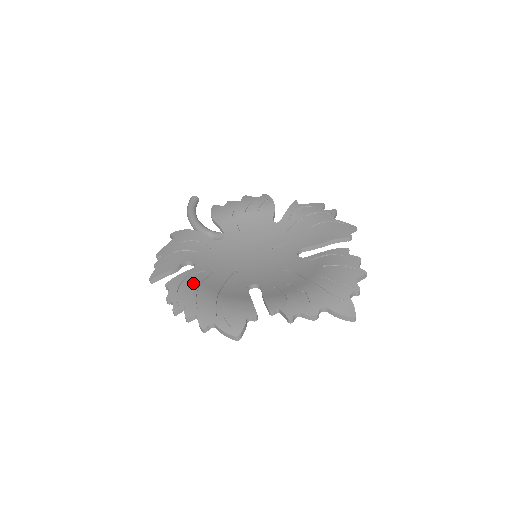
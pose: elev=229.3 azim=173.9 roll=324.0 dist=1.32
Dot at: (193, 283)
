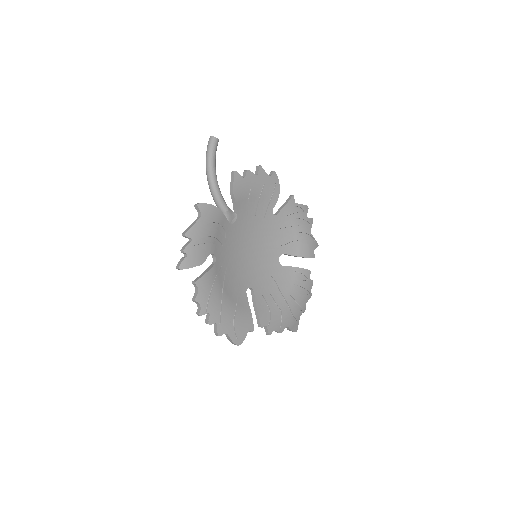
Dot at: (216, 286)
